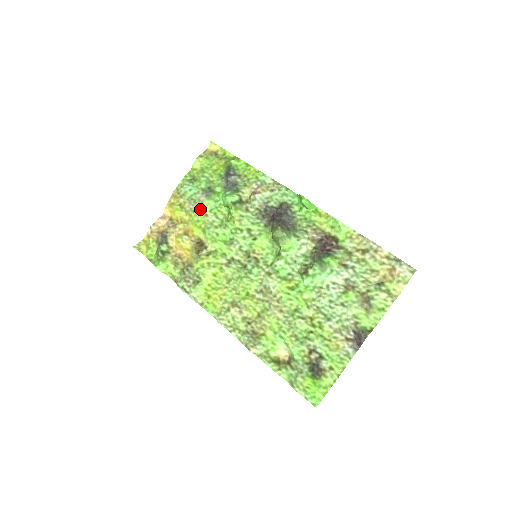
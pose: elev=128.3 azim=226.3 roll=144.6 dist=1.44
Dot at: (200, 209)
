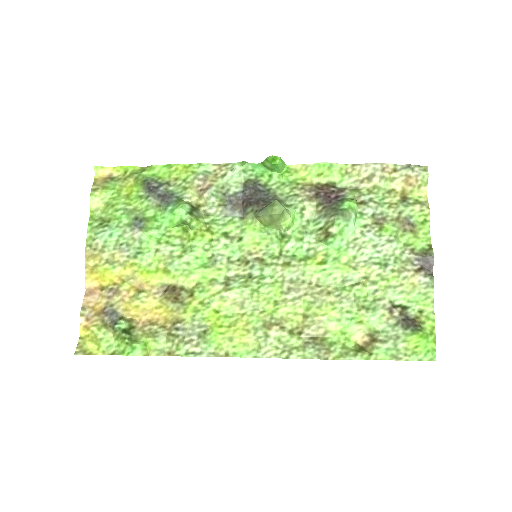
Dot at: (142, 249)
